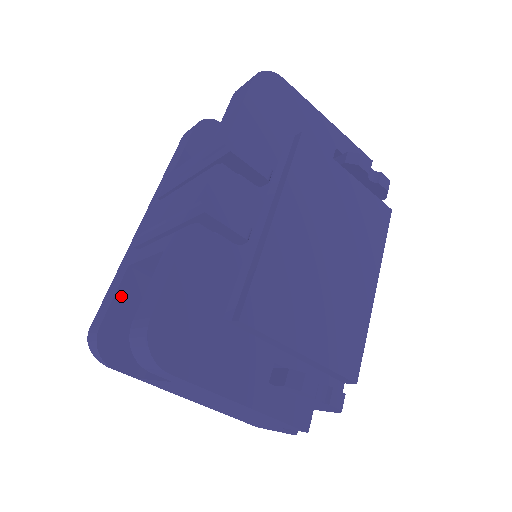
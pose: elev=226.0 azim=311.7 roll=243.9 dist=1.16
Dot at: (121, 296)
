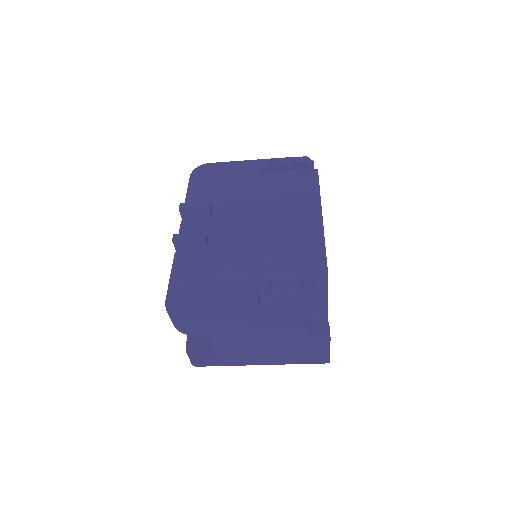
Dot at: occluded
